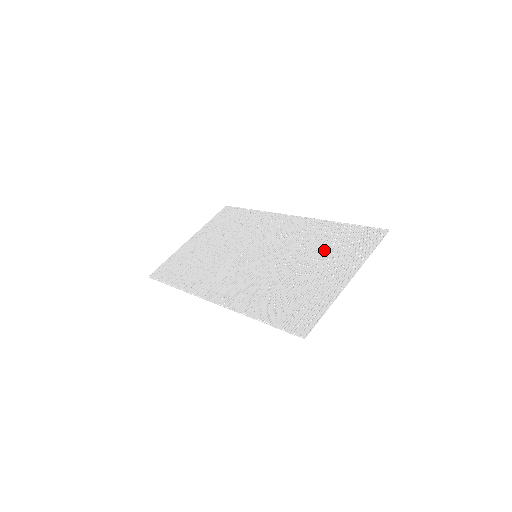
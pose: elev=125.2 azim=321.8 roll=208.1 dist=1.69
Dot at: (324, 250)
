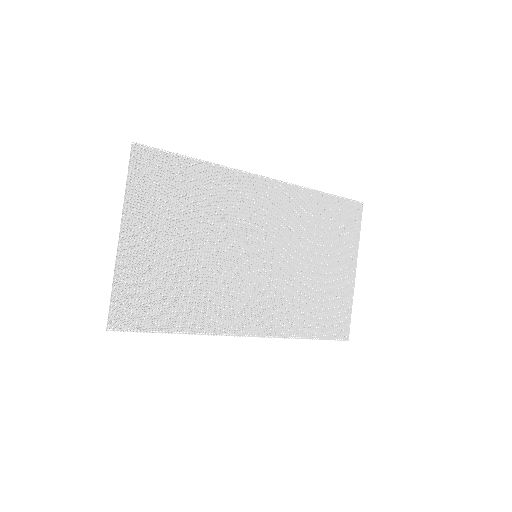
Dot at: (323, 238)
